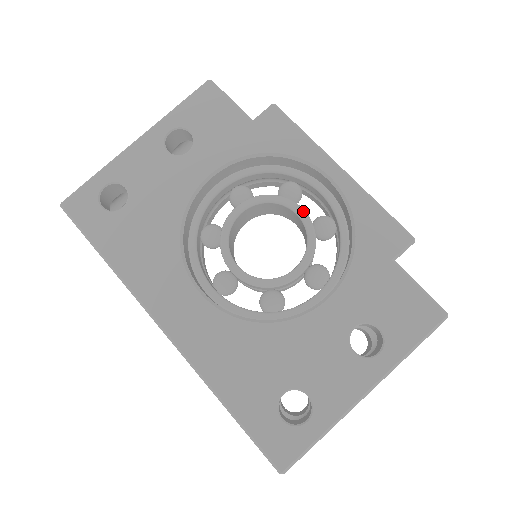
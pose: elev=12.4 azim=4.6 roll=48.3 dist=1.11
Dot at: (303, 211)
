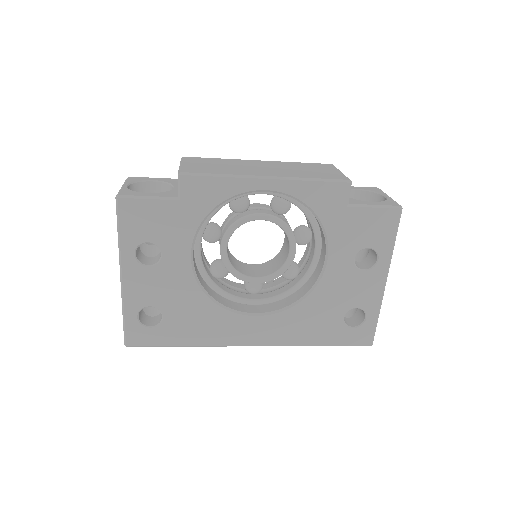
Dot at: (263, 215)
